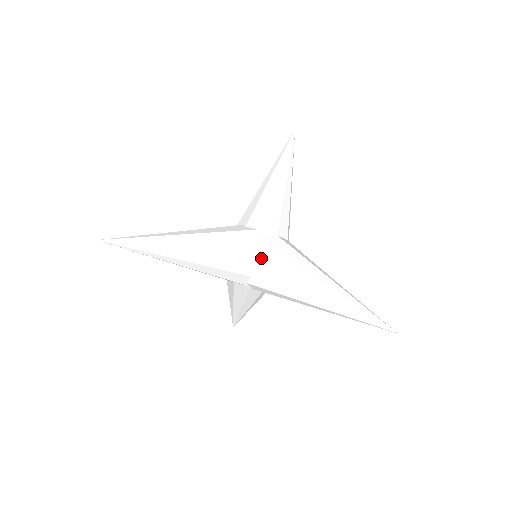
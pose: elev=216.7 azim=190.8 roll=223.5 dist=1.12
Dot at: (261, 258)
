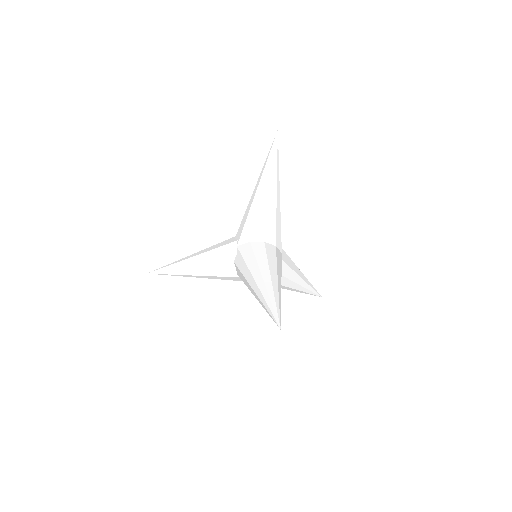
Dot at: (236, 265)
